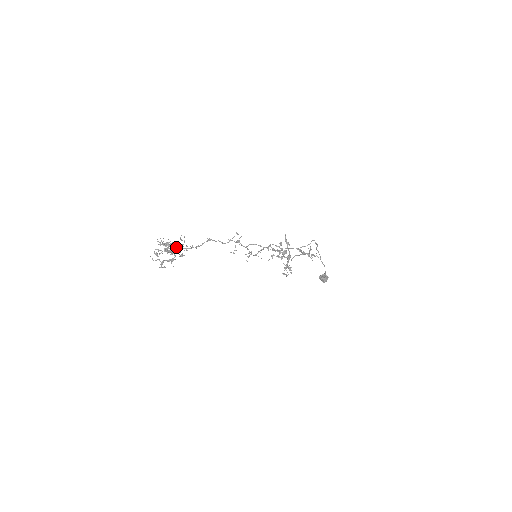
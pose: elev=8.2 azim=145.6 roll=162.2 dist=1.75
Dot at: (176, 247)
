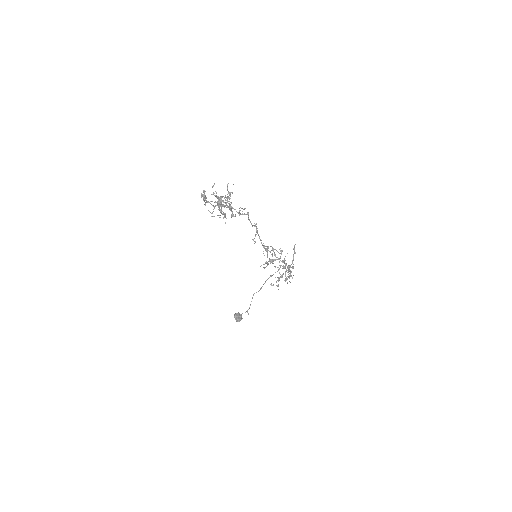
Dot at: (229, 203)
